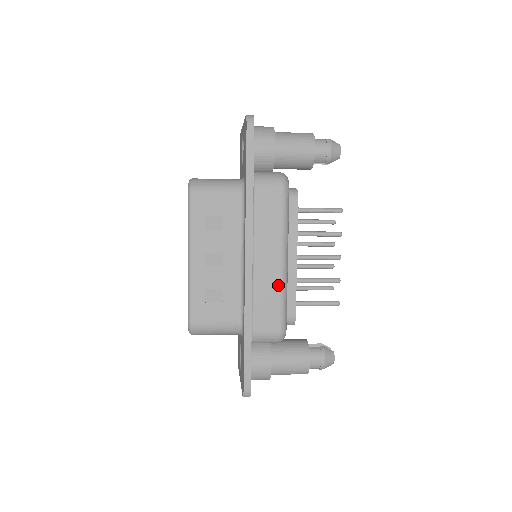
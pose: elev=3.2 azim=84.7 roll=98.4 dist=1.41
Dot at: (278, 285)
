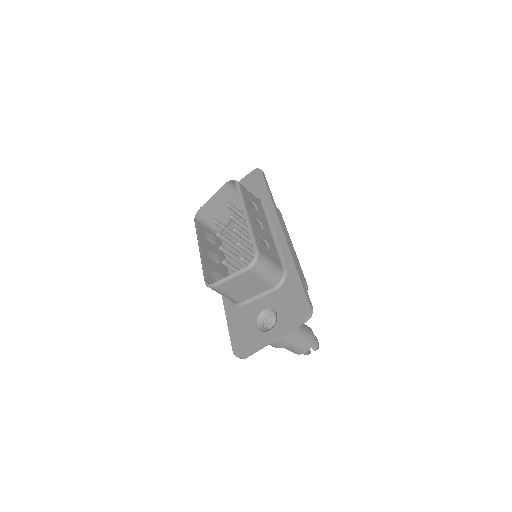
Dot at: (296, 256)
